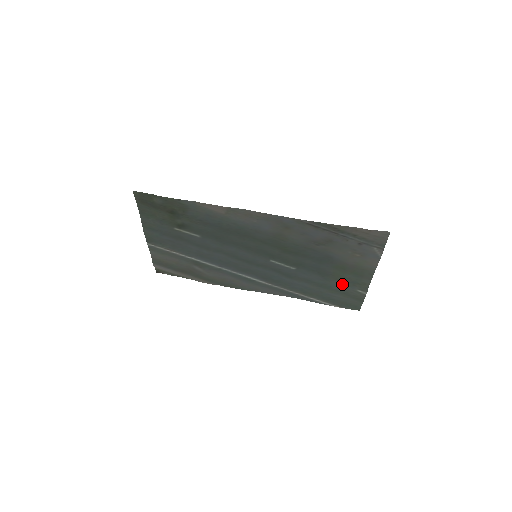
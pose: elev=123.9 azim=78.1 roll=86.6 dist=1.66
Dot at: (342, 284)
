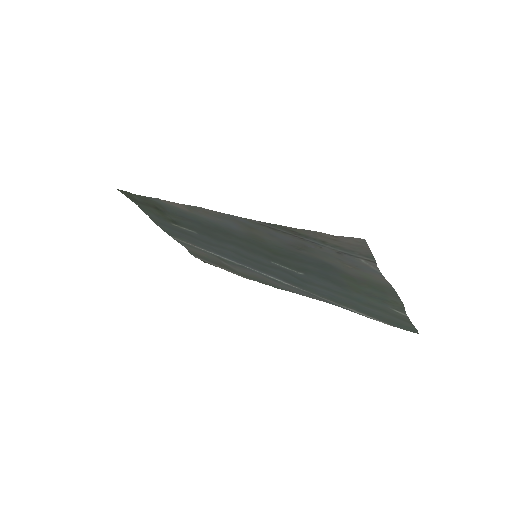
Dot at: (369, 298)
